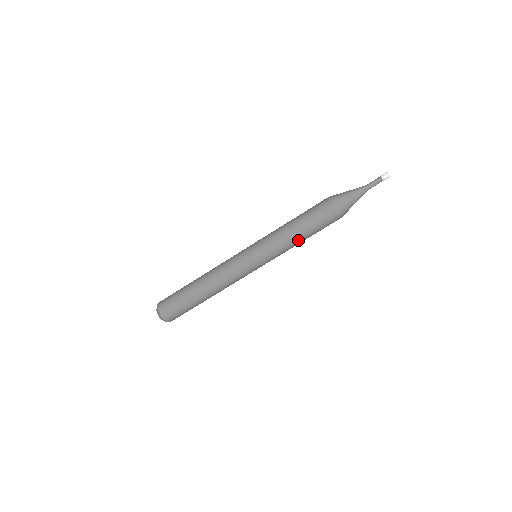
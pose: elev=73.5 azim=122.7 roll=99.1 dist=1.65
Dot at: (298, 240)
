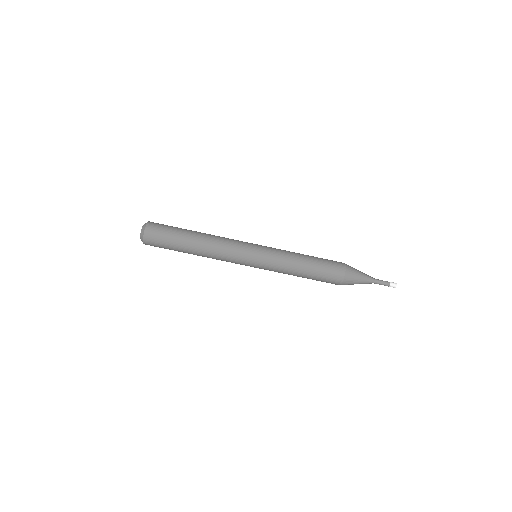
Dot at: (299, 267)
